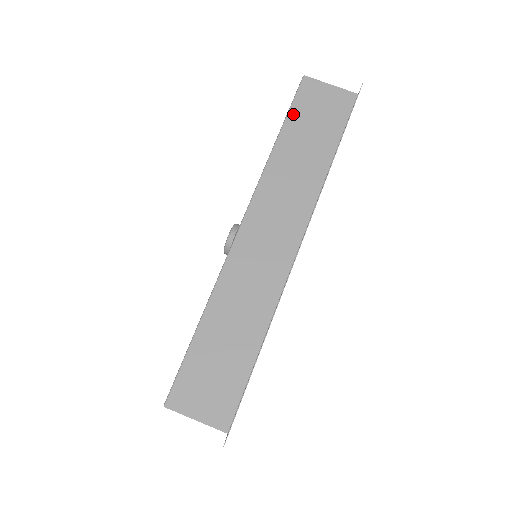
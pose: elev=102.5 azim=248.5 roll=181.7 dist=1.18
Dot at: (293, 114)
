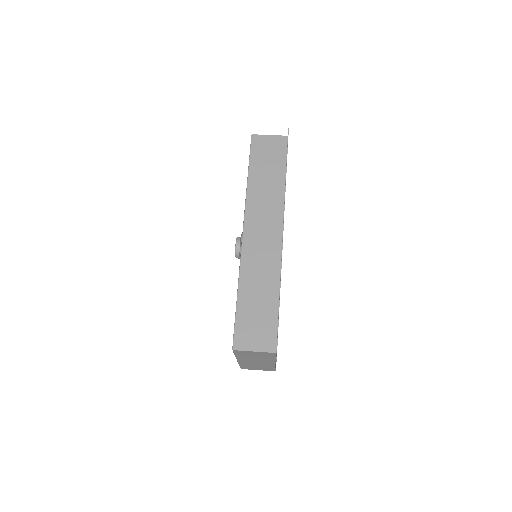
Dot at: (253, 159)
